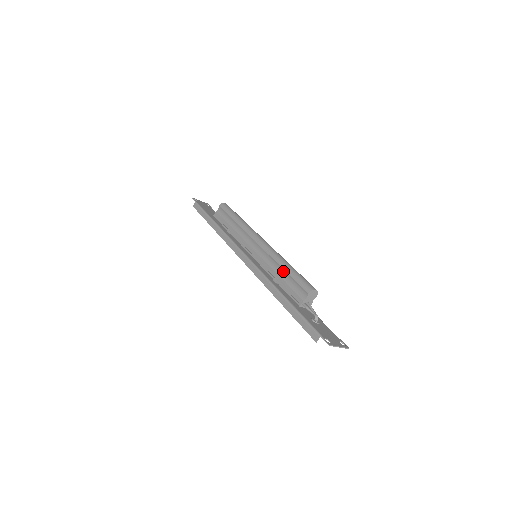
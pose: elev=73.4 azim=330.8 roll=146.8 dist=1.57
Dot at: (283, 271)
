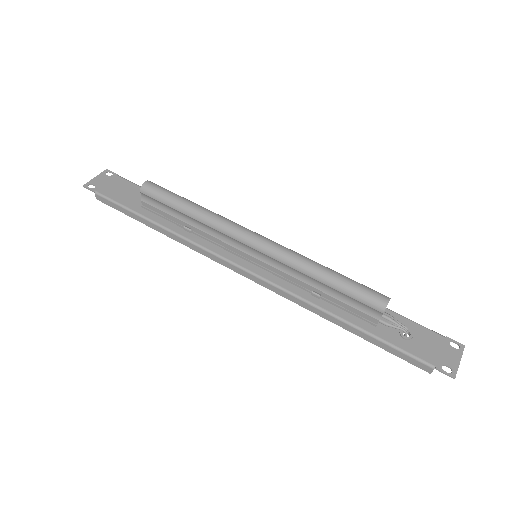
Dot at: (322, 284)
